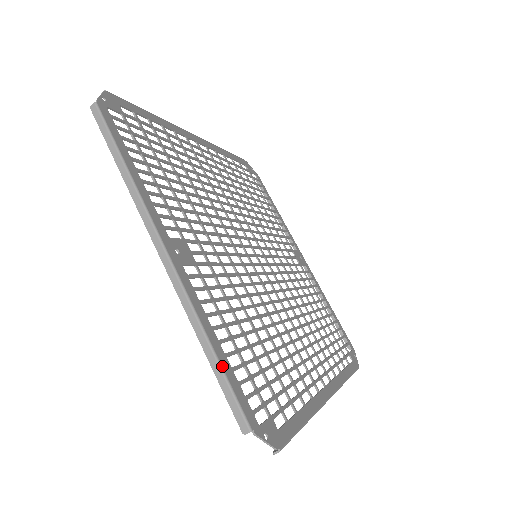
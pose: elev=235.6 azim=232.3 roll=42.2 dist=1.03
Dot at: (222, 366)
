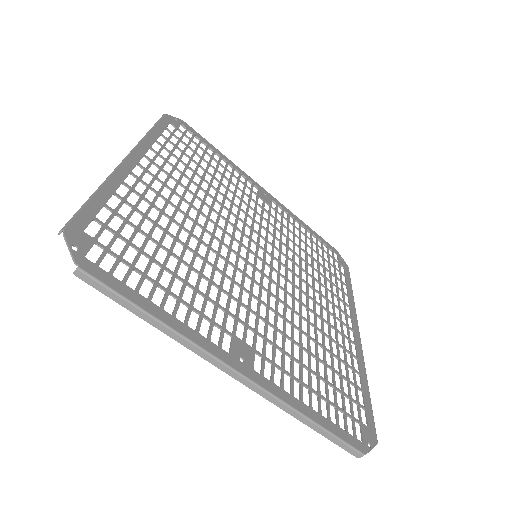
Dot at: (326, 429)
